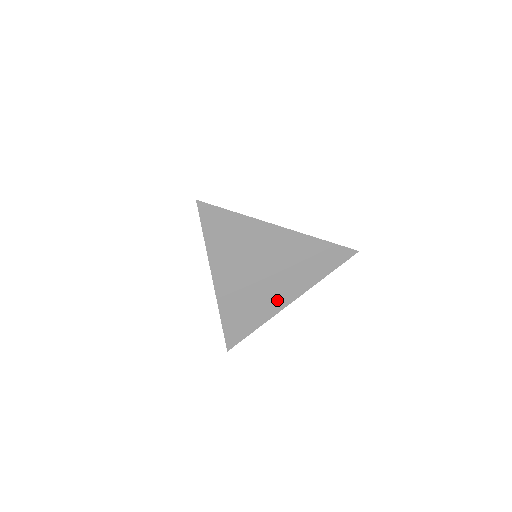
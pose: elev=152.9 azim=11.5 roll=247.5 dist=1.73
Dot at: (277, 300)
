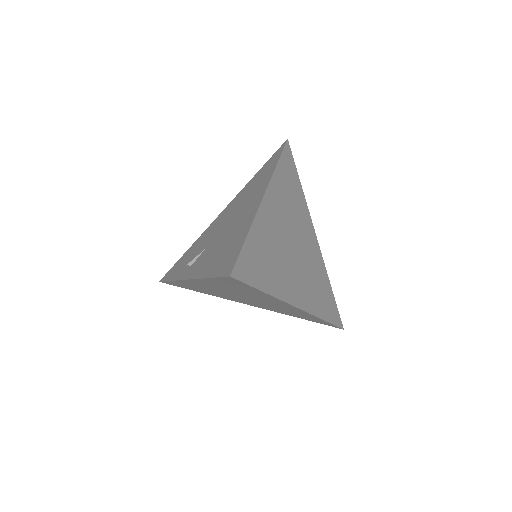
Dot at: (238, 300)
